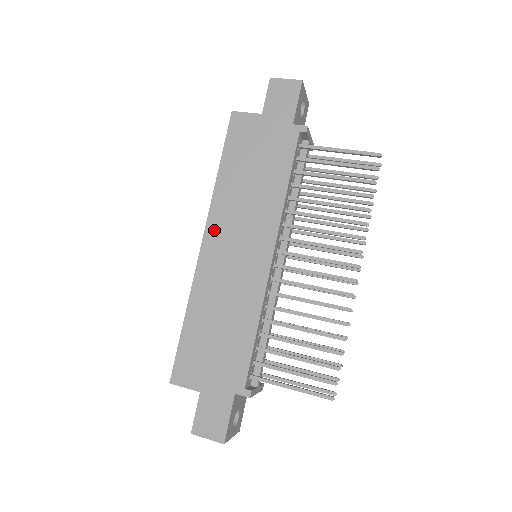
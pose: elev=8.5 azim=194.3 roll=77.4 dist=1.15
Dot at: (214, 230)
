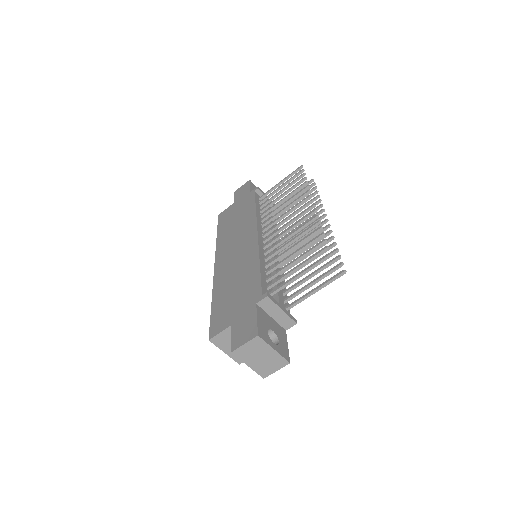
Dot at: (220, 255)
